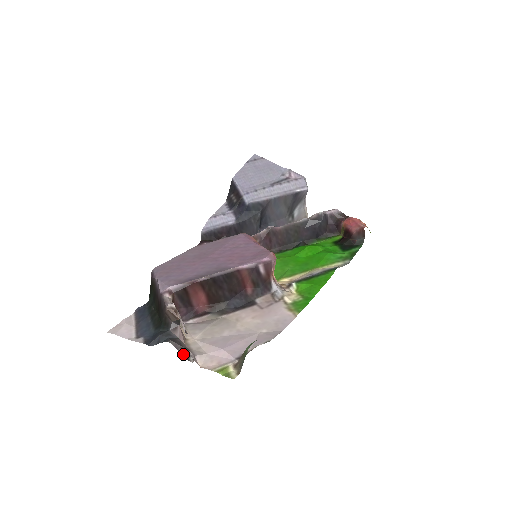
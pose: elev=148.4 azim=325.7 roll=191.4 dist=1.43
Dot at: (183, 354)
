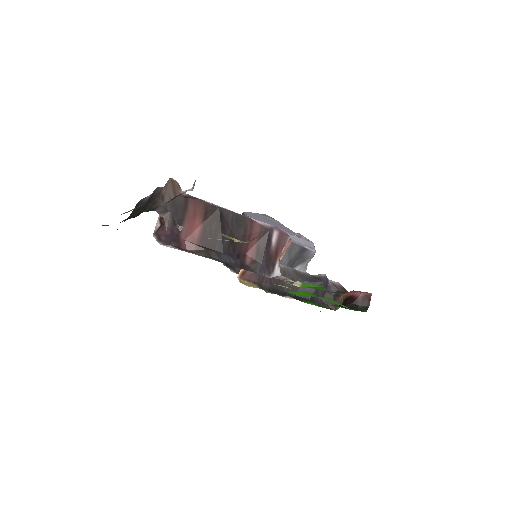
Dot at: (172, 216)
